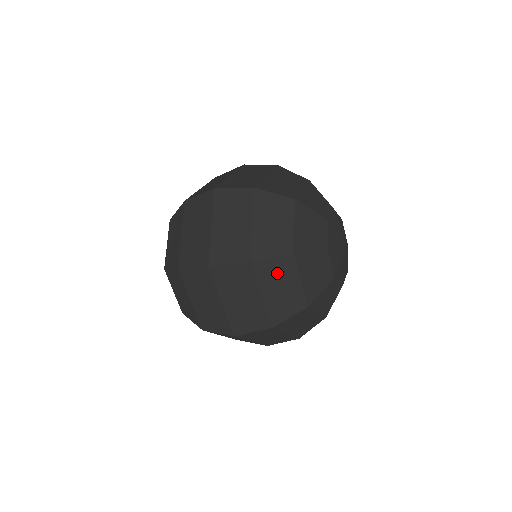
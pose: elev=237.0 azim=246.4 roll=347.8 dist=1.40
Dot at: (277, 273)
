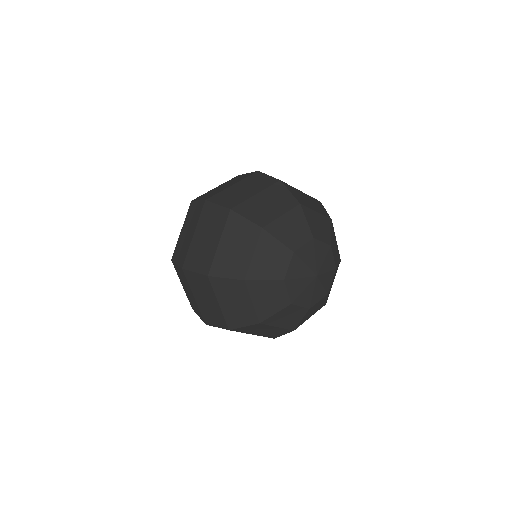
Dot at: (231, 290)
